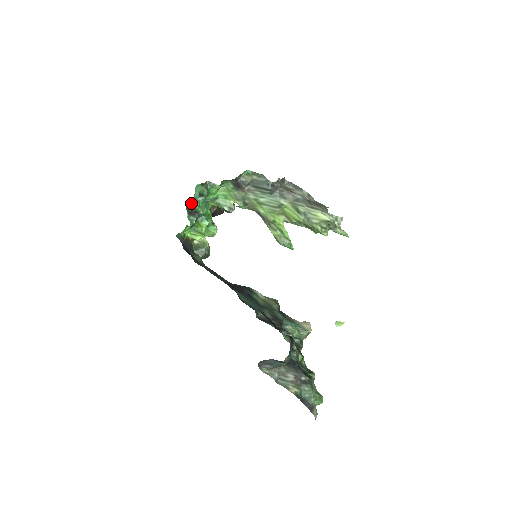
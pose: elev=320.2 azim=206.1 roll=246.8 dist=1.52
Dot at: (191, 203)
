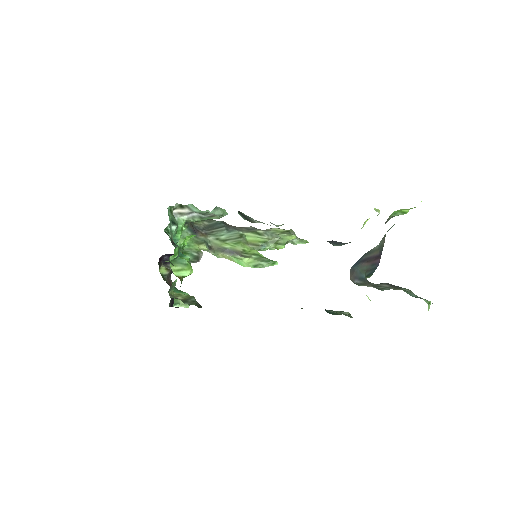
Dot at: (168, 229)
